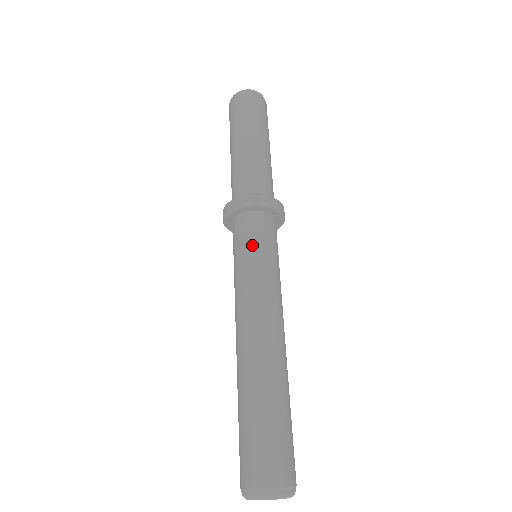
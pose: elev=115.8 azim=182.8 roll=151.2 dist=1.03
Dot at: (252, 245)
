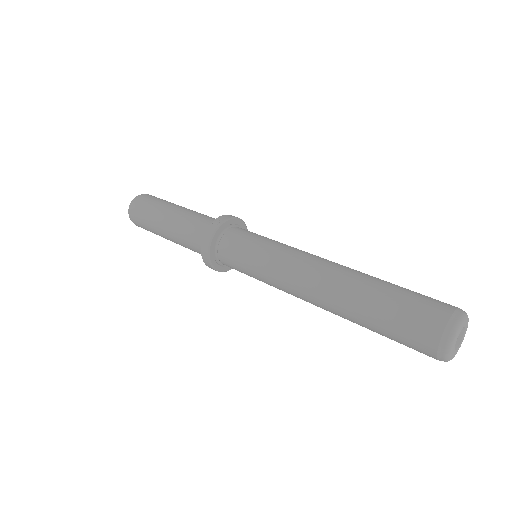
Dot at: (254, 237)
